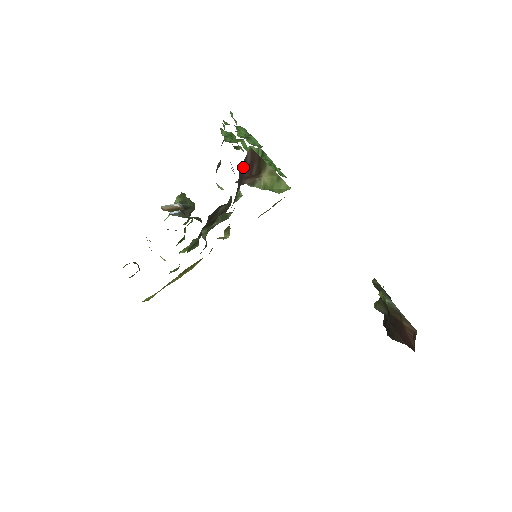
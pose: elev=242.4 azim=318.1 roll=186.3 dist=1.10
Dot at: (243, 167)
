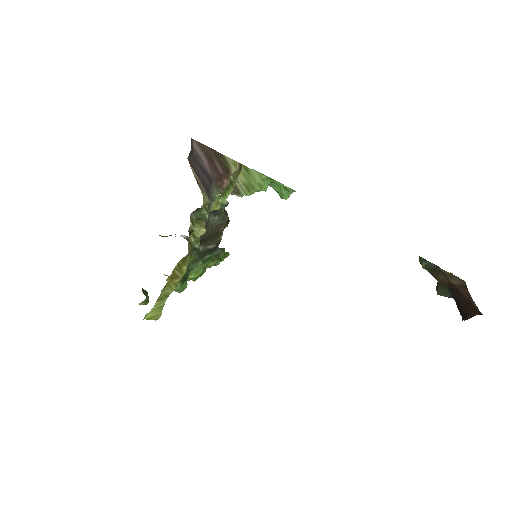
Dot at: (200, 163)
